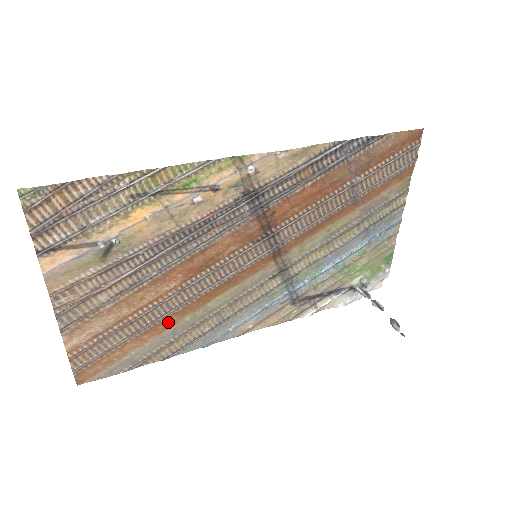
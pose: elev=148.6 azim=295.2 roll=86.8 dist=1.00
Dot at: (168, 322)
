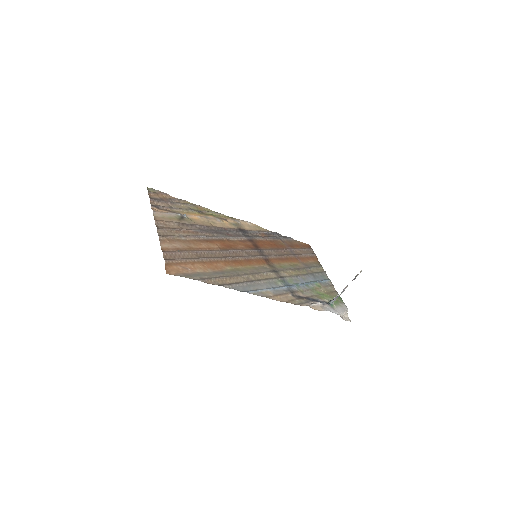
Dot at: (217, 265)
